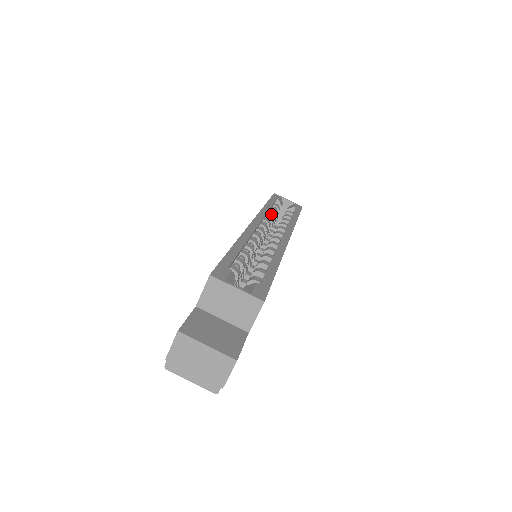
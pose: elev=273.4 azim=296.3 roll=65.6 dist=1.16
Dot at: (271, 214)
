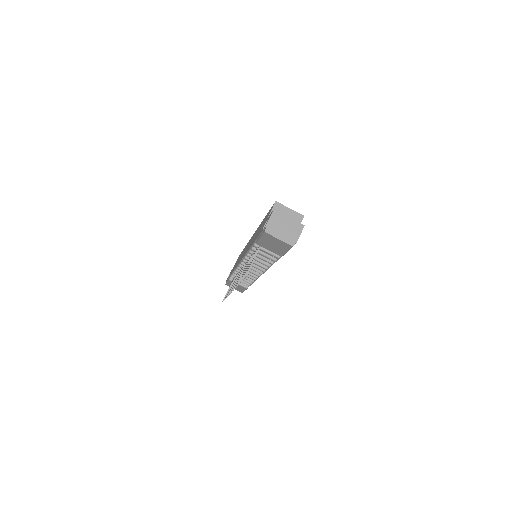
Dot at: occluded
